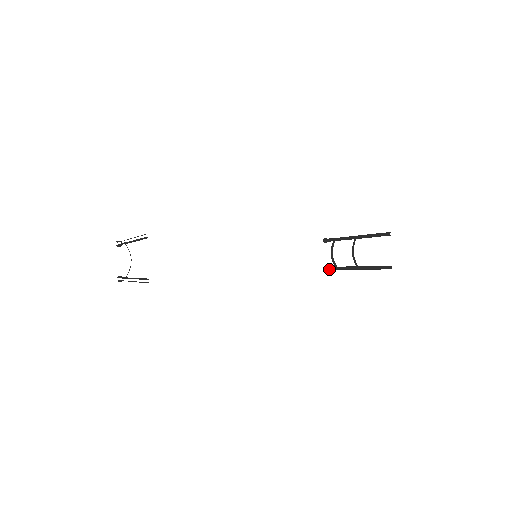
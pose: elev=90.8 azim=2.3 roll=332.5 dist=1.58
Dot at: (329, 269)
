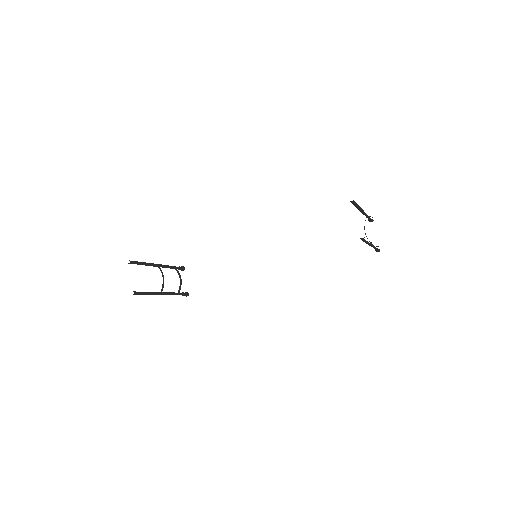
Dot at: (376, 250)
